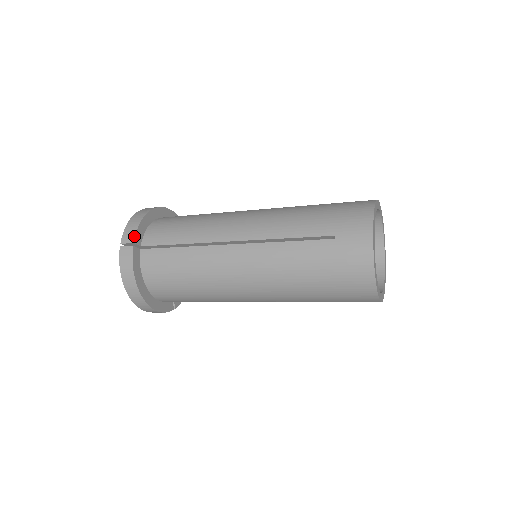
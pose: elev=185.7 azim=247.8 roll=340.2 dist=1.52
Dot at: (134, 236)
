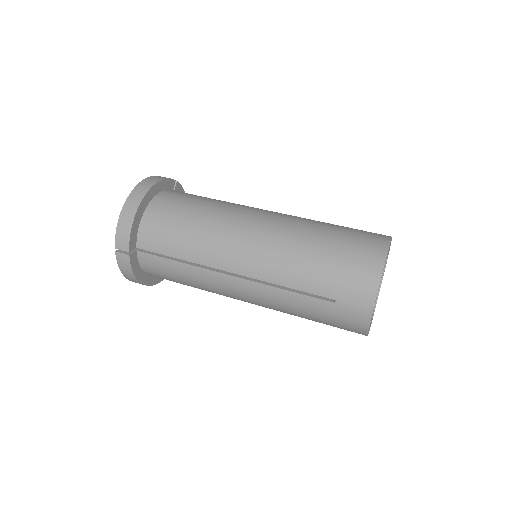
Dot at: (128, 245)
